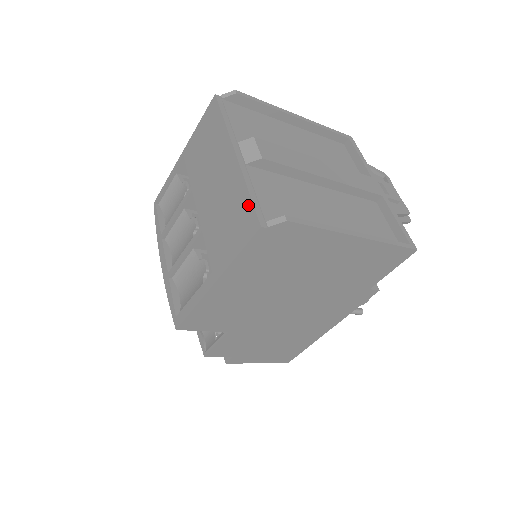
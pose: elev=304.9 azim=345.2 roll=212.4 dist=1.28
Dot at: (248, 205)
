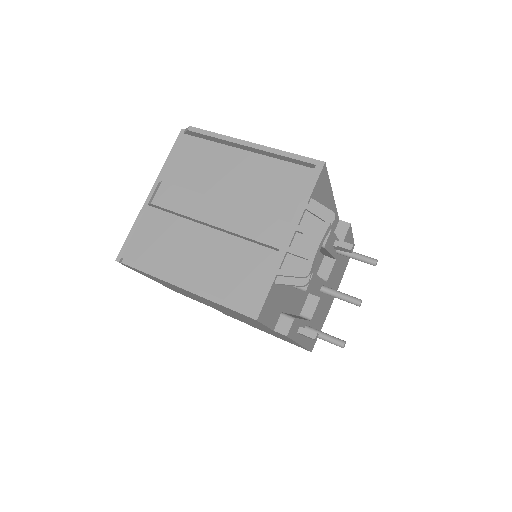
Dot at: (129, 240)
